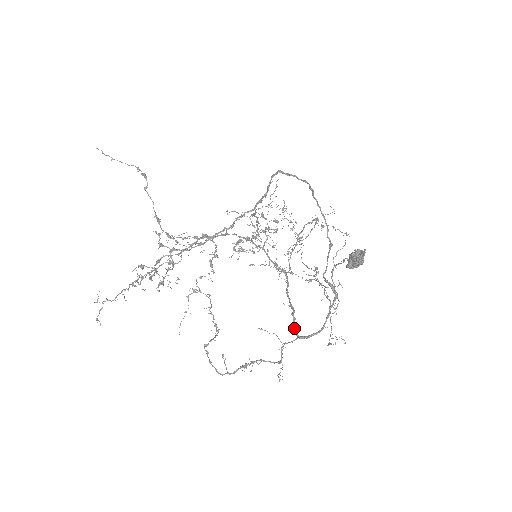
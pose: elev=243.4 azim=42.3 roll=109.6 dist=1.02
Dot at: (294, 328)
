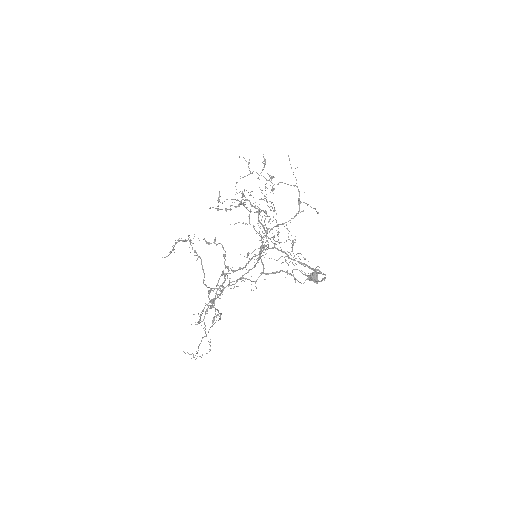
Dot at: occluded
